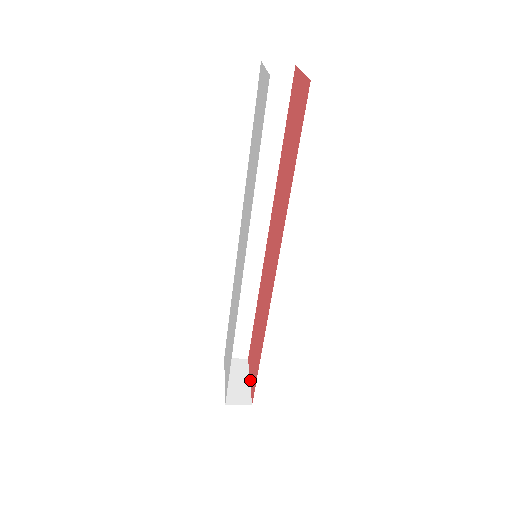
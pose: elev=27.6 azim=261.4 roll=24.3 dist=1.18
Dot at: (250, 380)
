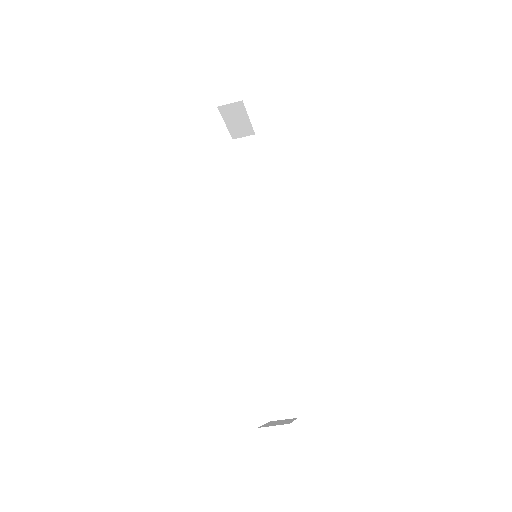
Dot at: occluded
